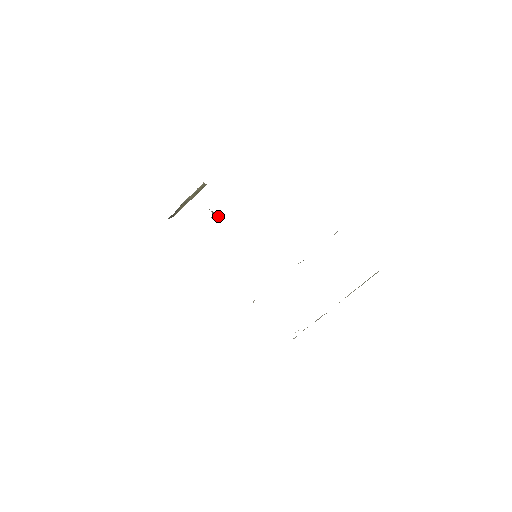
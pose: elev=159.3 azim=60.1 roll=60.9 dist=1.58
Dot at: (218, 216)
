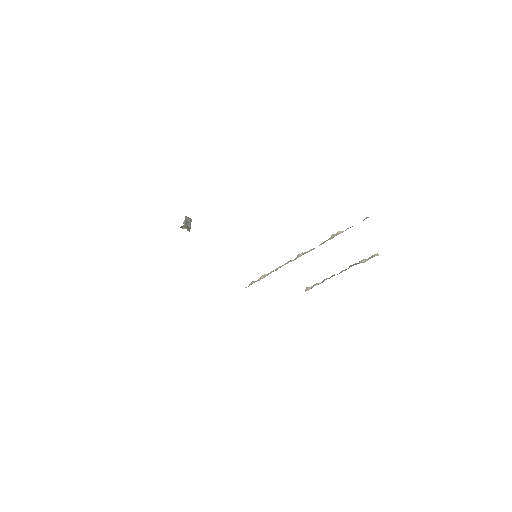
Dot at: (189, 219)
